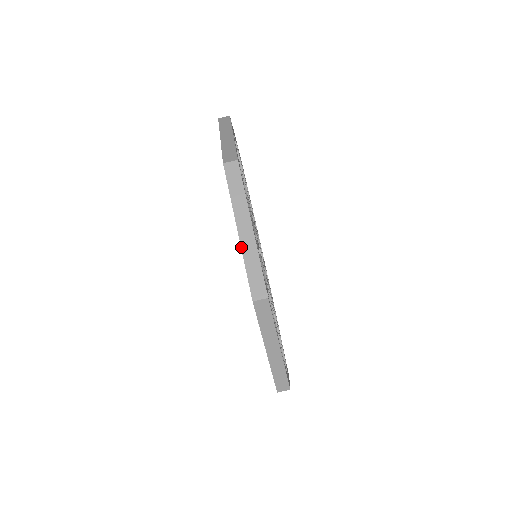
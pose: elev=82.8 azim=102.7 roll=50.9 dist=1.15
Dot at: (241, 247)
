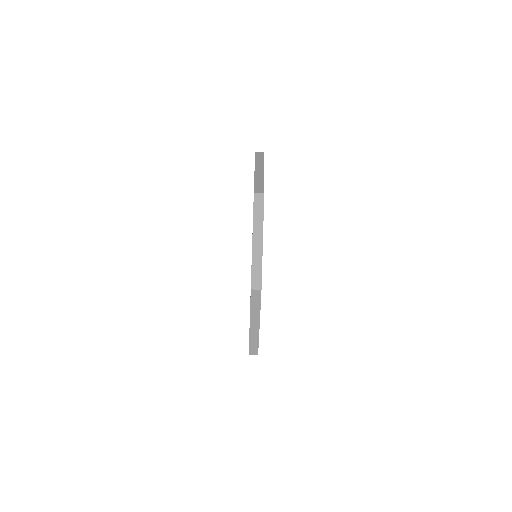
Dot at: (252, 252)
